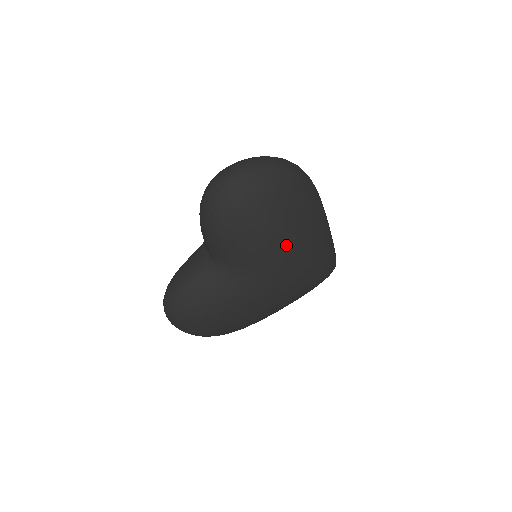
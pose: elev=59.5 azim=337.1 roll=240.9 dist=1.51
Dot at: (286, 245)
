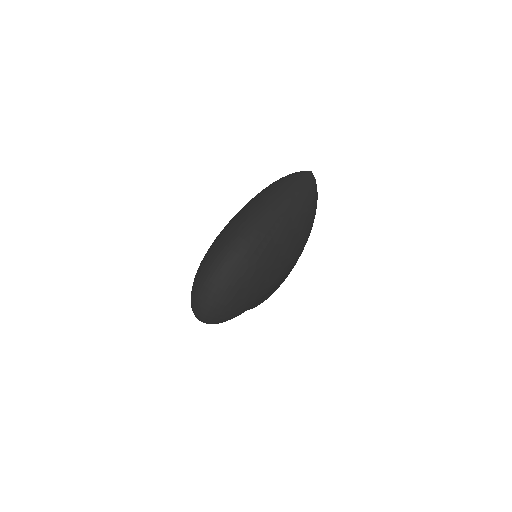
Dot at: (273, 282)
